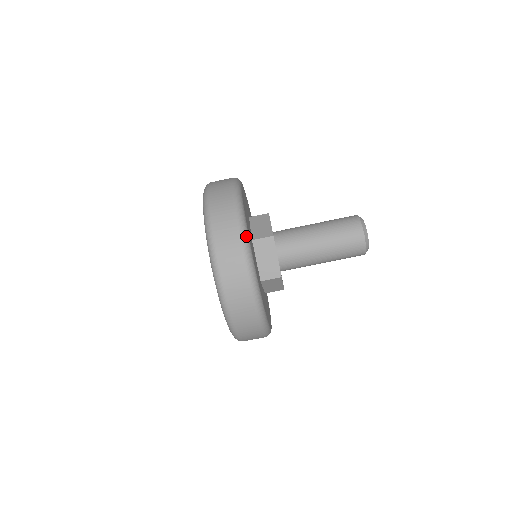
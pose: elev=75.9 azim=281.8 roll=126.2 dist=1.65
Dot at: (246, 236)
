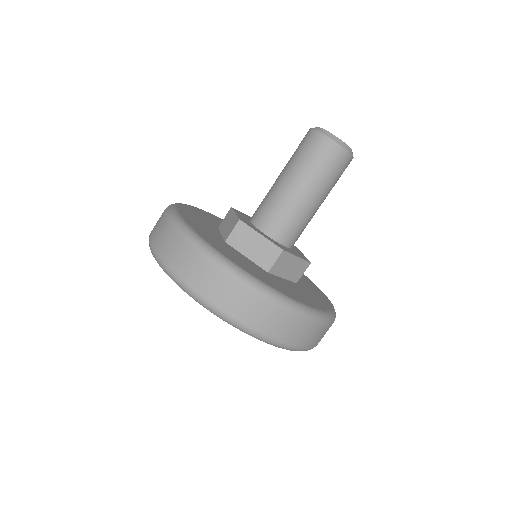
Dot at: (294, 304)
